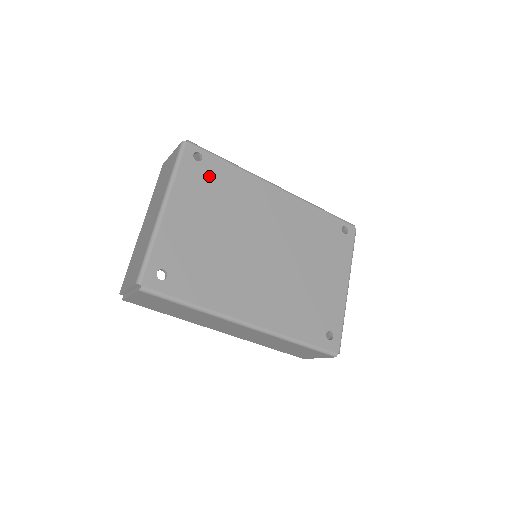
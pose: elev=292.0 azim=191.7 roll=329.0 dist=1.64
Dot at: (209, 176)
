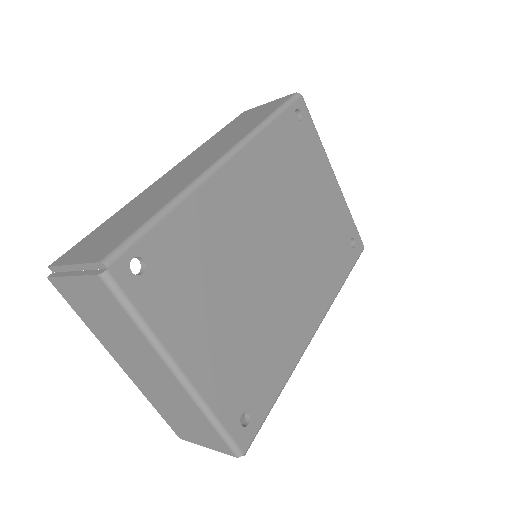
Dot at: (171, 268)
